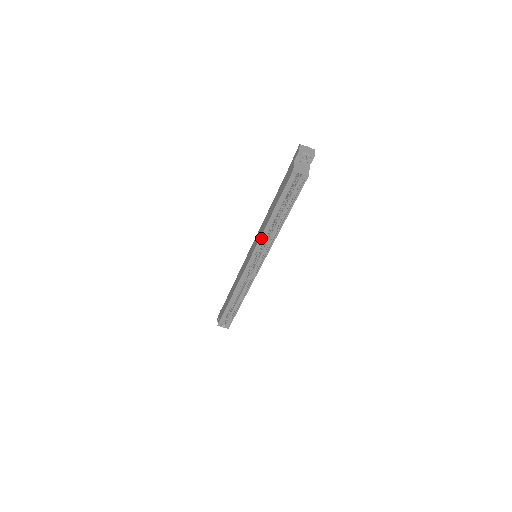
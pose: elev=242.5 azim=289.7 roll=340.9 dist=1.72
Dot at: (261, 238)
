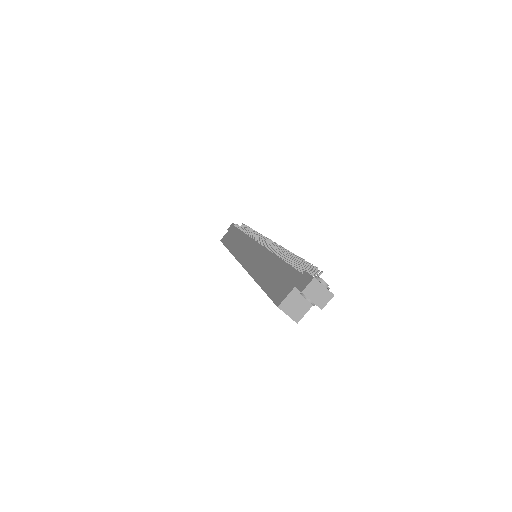
Dot at: occluded
